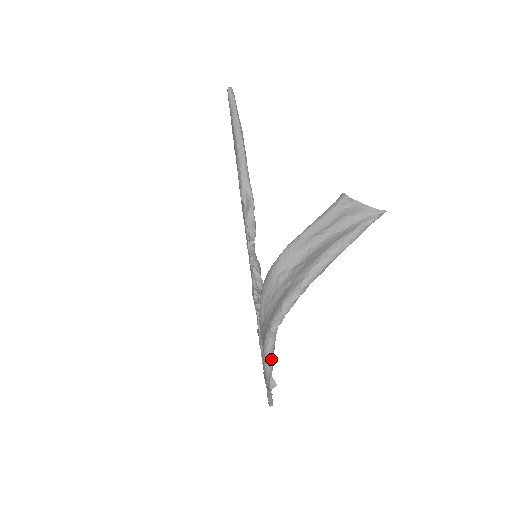
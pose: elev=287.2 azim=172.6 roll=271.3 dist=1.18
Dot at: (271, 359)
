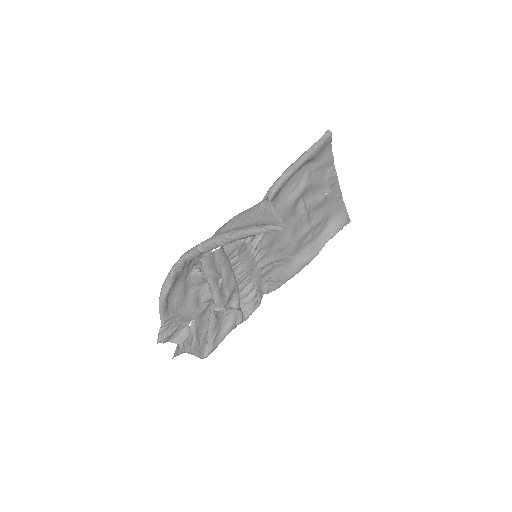
Dot at: (163, 291)
